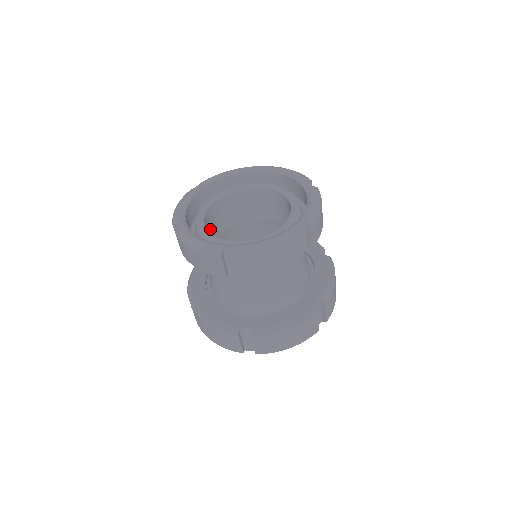
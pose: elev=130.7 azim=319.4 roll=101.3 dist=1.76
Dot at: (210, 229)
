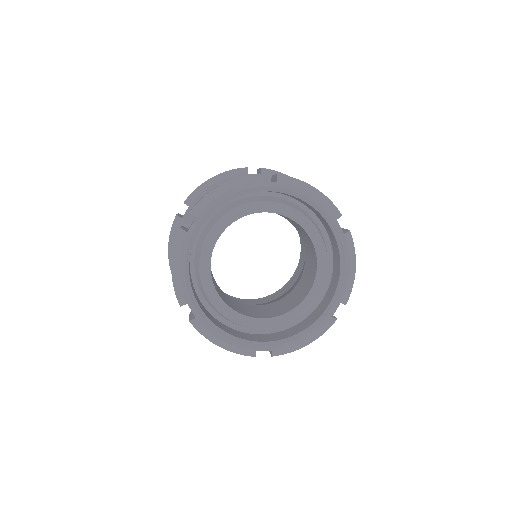
Dot at: occluded
